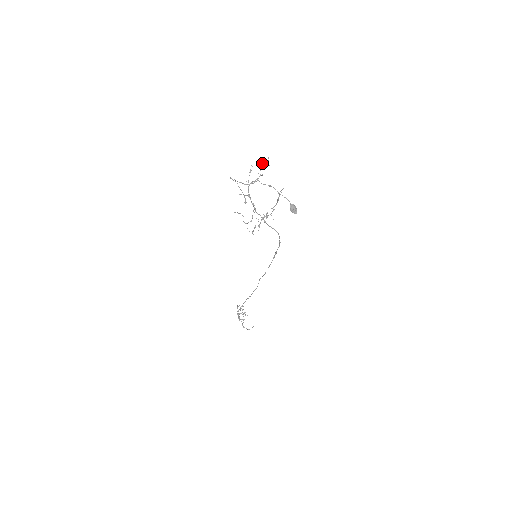
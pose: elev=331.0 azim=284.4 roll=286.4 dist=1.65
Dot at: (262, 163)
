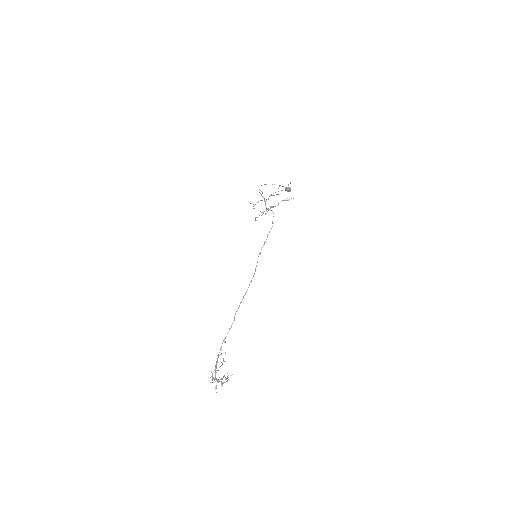
Dot at: occluded
